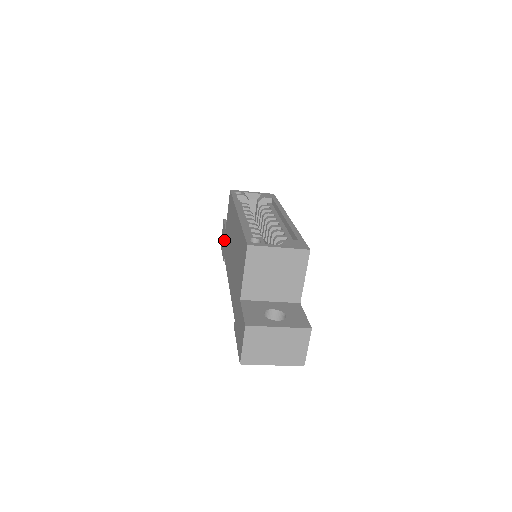
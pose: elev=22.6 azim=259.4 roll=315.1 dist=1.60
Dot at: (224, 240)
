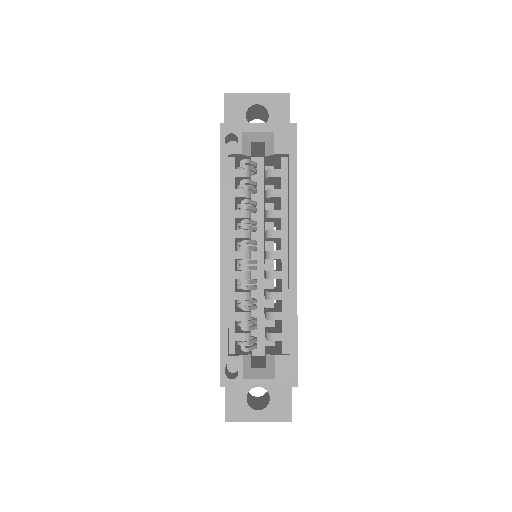
Dot at: occluded
